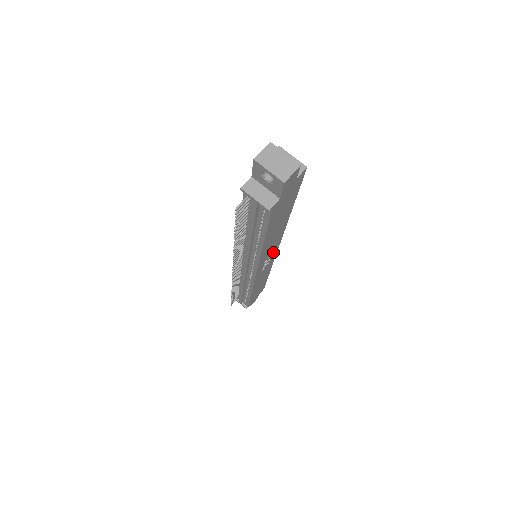
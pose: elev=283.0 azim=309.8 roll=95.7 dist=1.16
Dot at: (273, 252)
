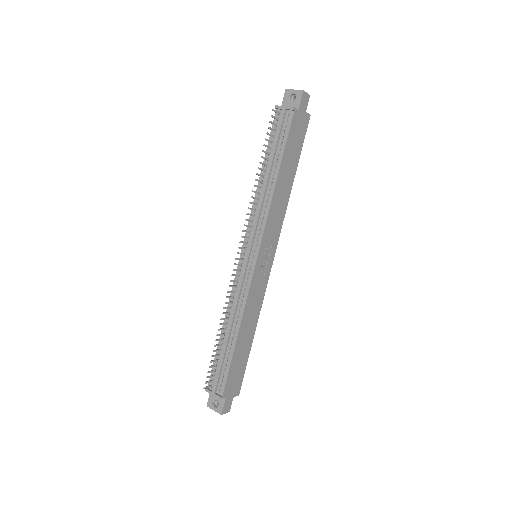
Dot at: (272, 248)
